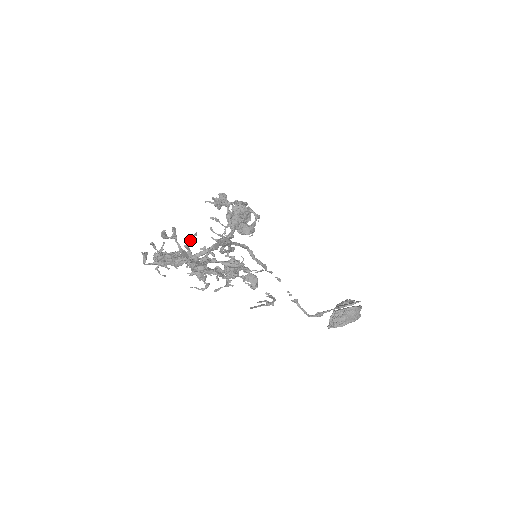
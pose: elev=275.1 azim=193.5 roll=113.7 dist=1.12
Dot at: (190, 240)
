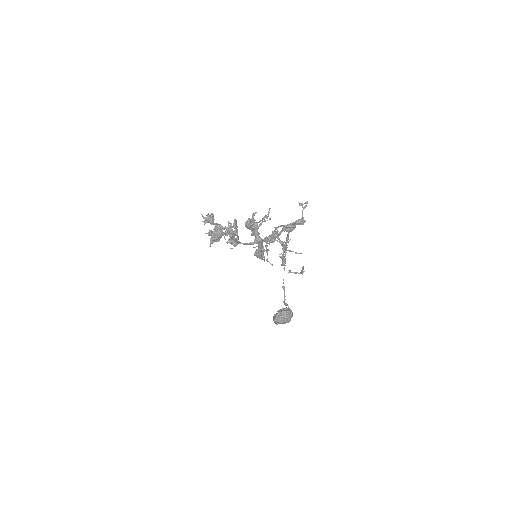
Dot at: occluded
